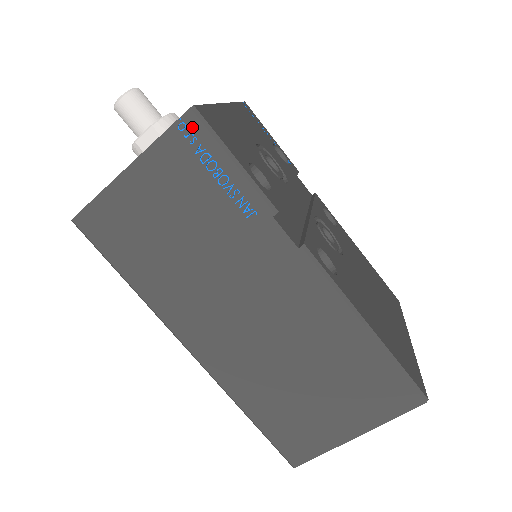
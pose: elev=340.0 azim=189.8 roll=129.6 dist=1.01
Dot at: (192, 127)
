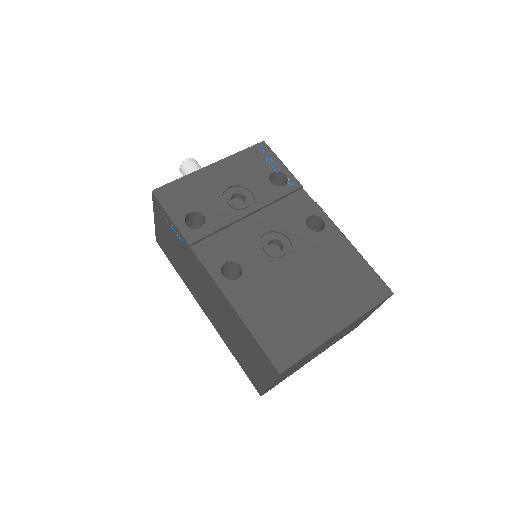
Dot at: (156, 201)
